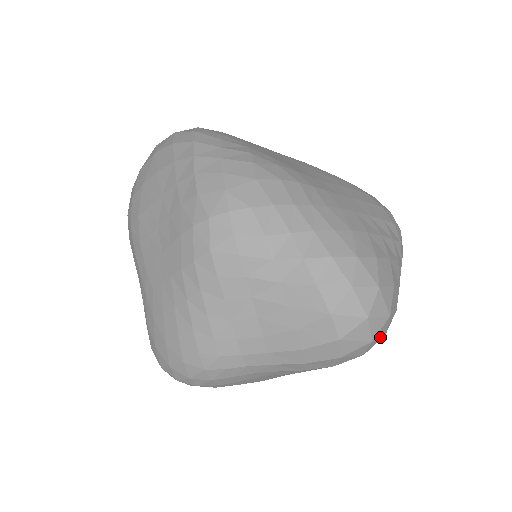
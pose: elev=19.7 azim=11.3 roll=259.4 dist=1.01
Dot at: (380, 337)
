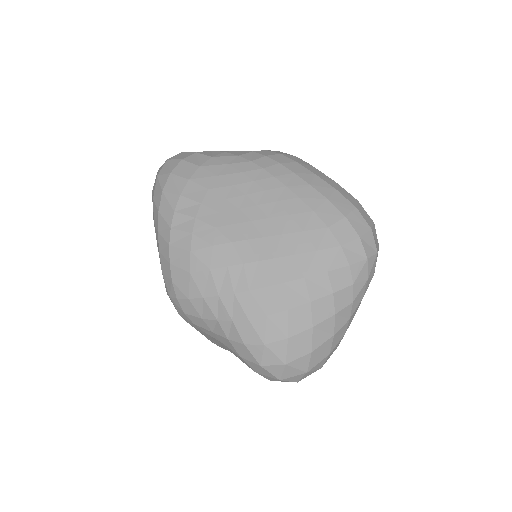
Dot at: occluded
